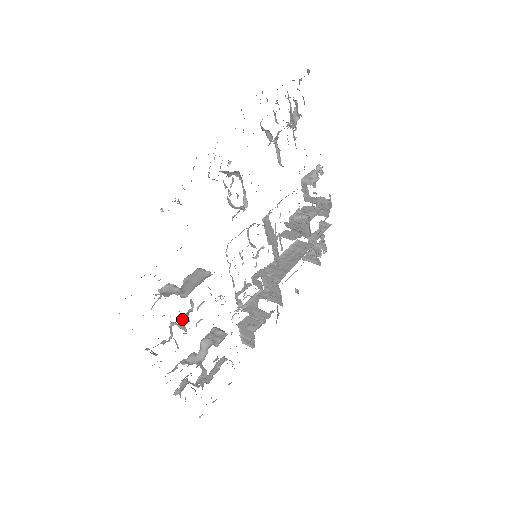
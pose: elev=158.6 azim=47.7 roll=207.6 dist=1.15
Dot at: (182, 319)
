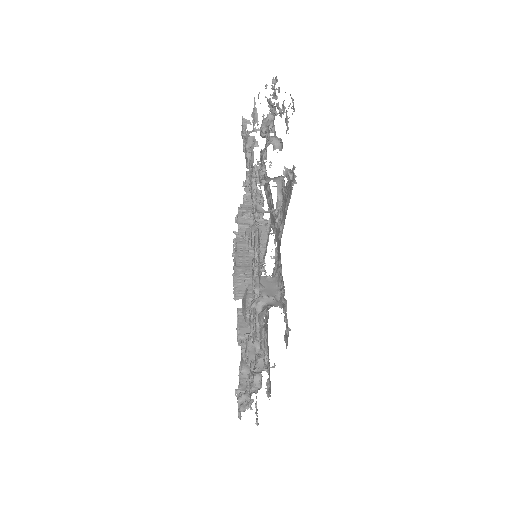
Dot at: occluded
